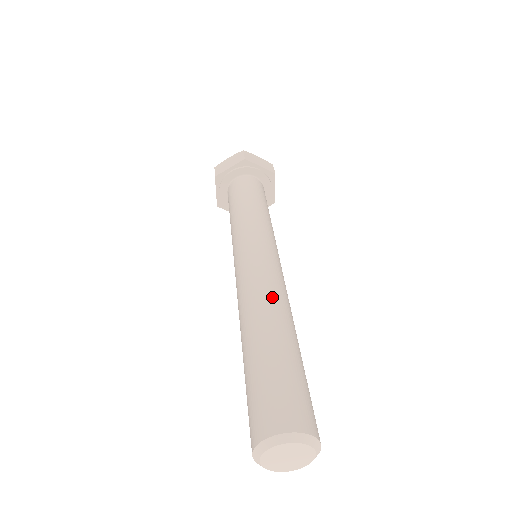
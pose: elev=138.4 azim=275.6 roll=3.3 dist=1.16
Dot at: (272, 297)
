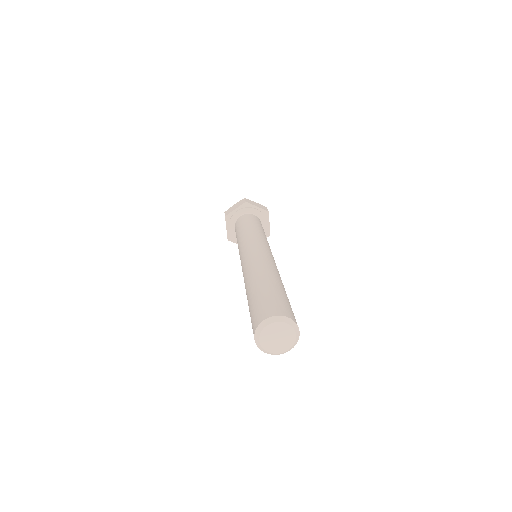
Dot at: (266, 265)
